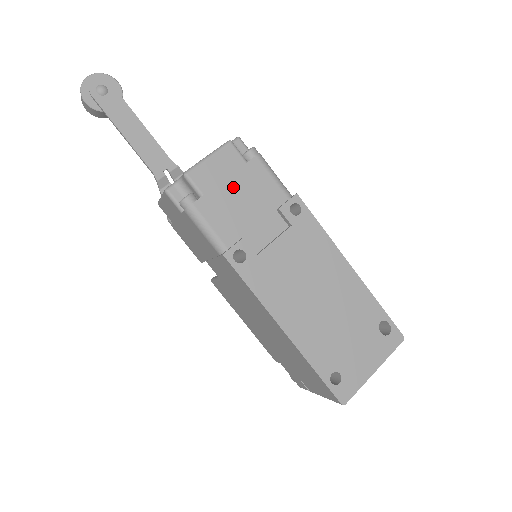
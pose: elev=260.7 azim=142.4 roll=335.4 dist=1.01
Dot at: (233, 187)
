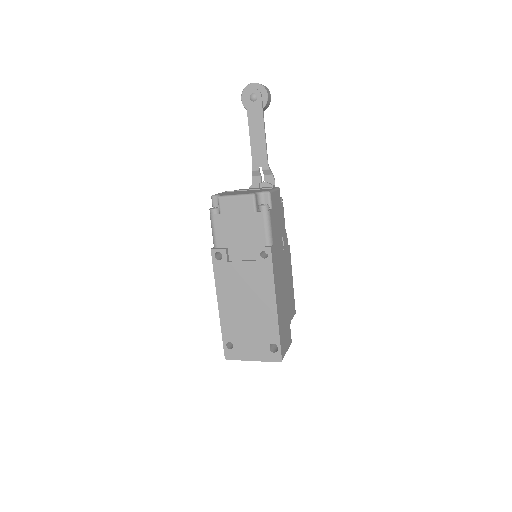
Dot at: (239, 220)
